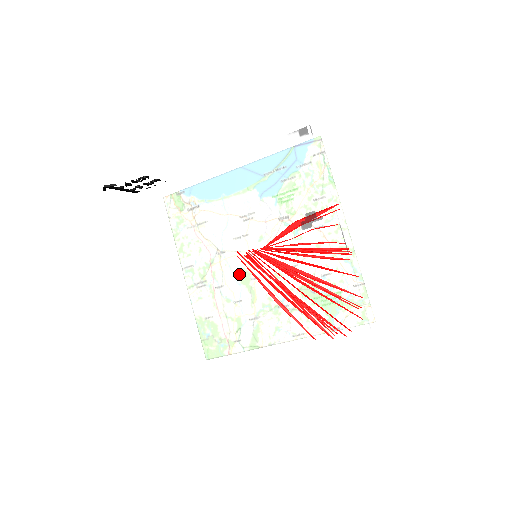
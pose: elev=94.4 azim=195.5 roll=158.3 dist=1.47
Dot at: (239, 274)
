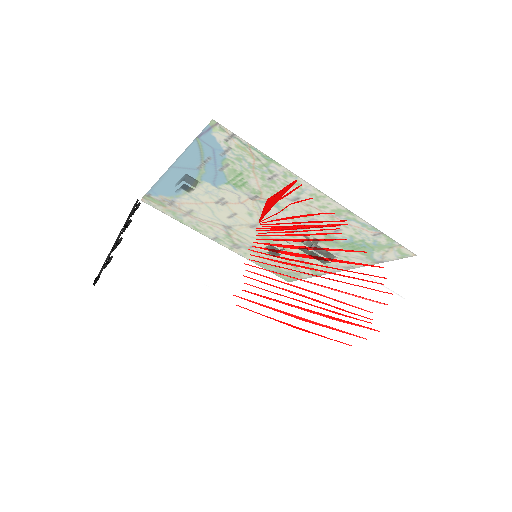
Dot at: (254, 281)
